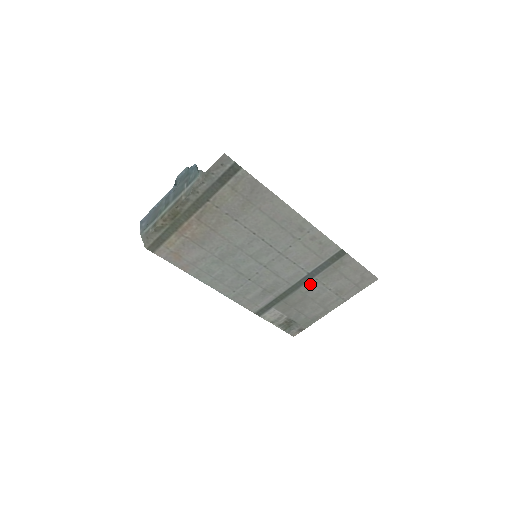
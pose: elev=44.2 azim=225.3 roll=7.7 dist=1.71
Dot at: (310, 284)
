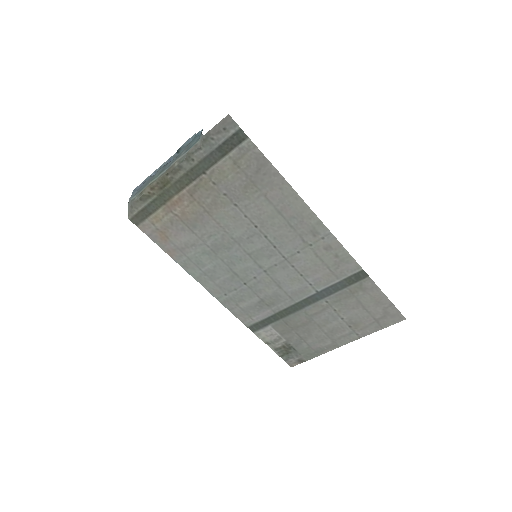
Dot at: (318, 306)
